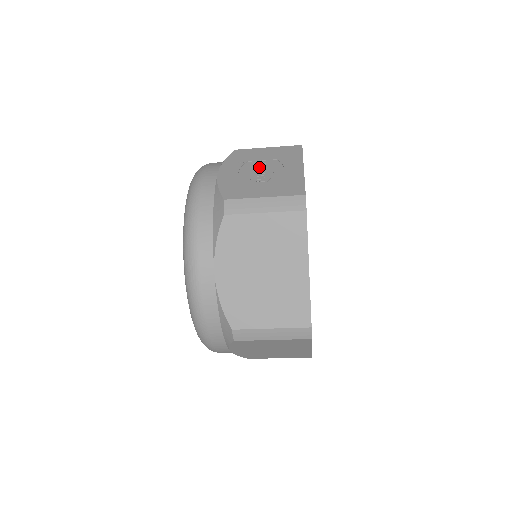
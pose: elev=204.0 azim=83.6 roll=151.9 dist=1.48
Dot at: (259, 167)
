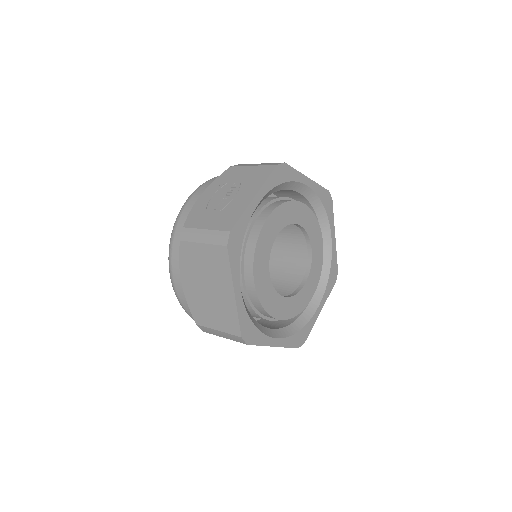
Dot at: (228, 192)
